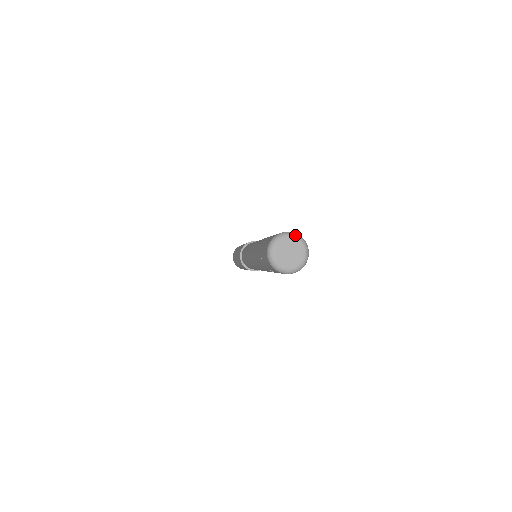
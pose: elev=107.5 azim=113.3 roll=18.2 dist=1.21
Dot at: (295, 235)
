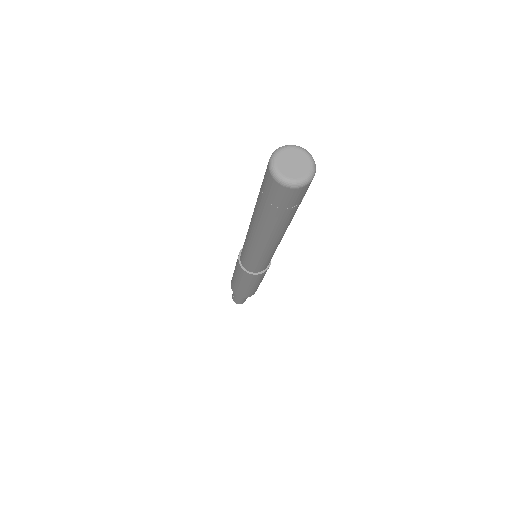
Dot at: (305, 150)
